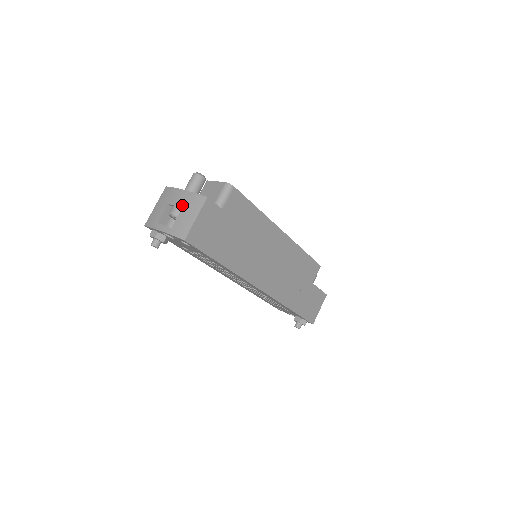
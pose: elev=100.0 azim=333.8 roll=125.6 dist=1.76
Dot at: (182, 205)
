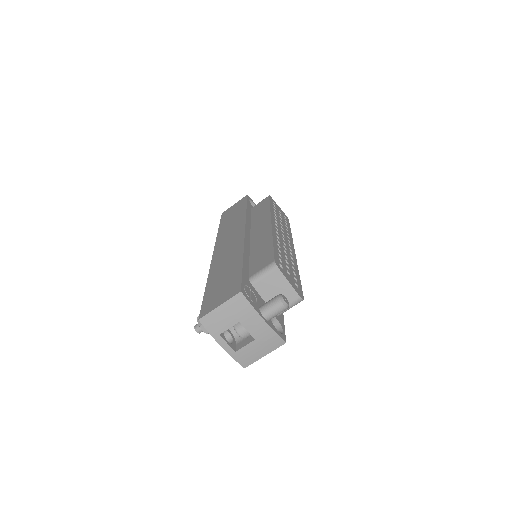
Dot at: (257, 337)
